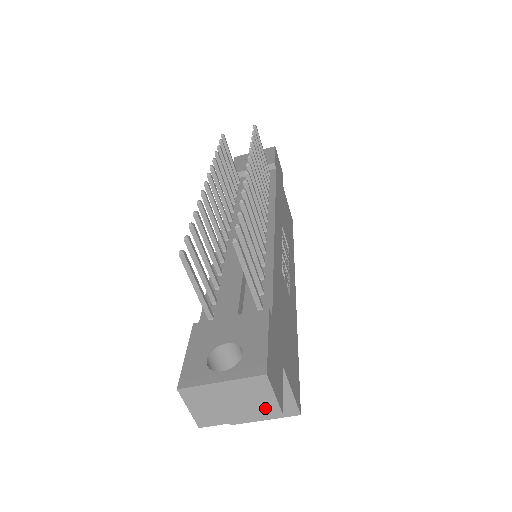
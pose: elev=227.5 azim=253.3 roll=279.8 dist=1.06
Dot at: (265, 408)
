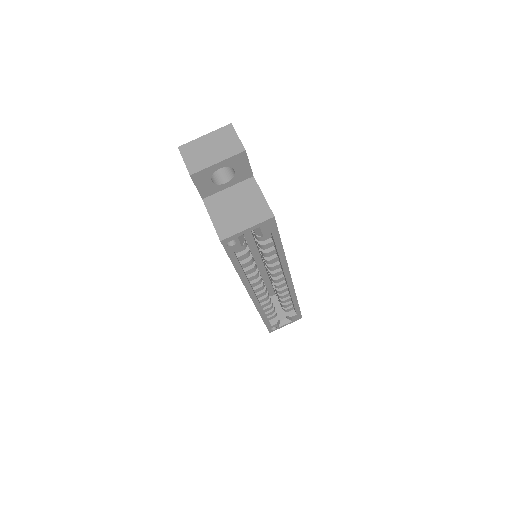
Dot at: (233, 148)
